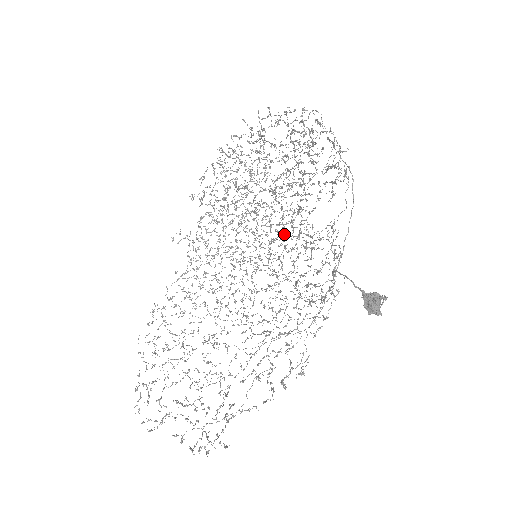
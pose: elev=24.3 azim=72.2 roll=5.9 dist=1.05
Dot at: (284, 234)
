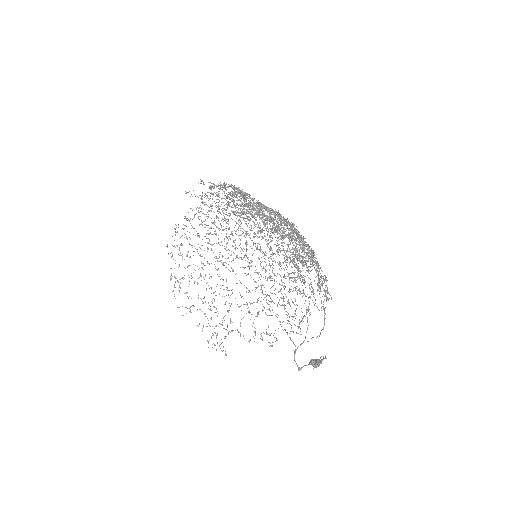
Dot at: occluded
